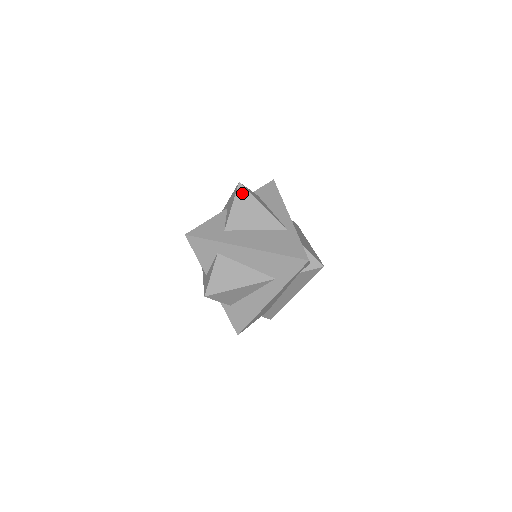
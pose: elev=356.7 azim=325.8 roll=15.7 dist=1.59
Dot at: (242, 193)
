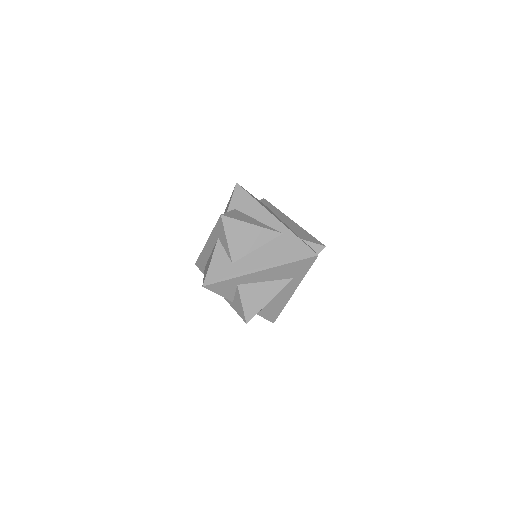
Dot at: (229, 223)
